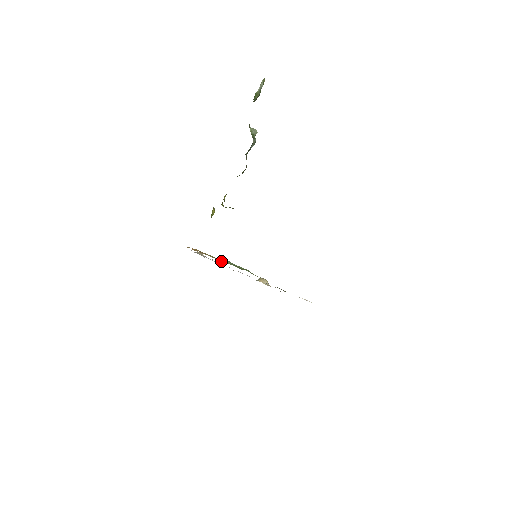
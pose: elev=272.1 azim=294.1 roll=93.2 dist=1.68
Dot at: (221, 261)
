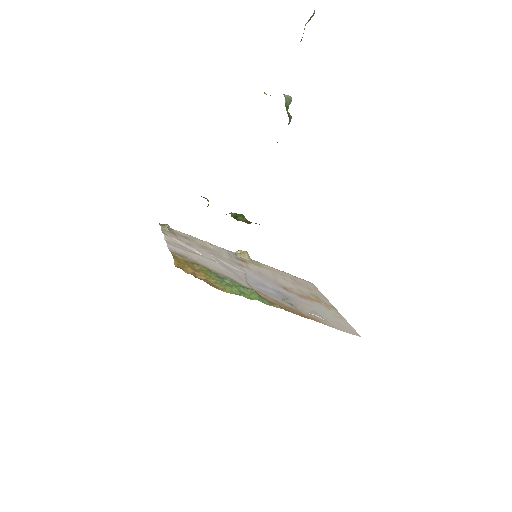
Dot at: (228, 292)
